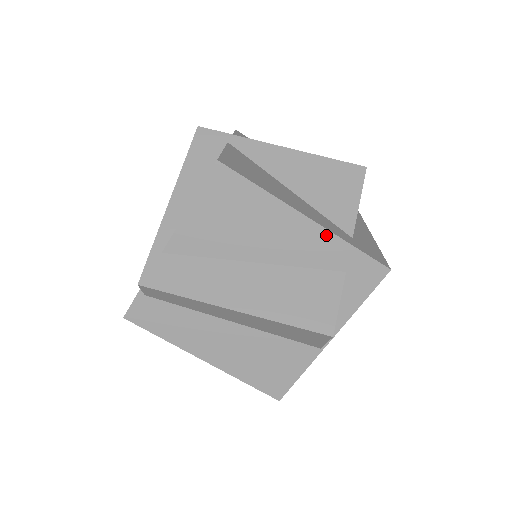
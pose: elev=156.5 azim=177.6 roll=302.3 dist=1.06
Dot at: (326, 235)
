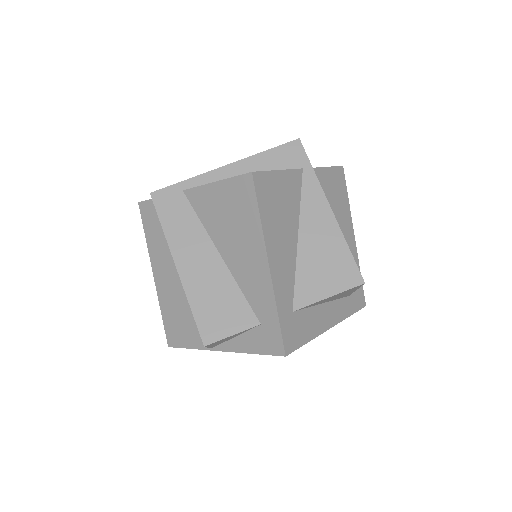
Dot at: (269, 289)
